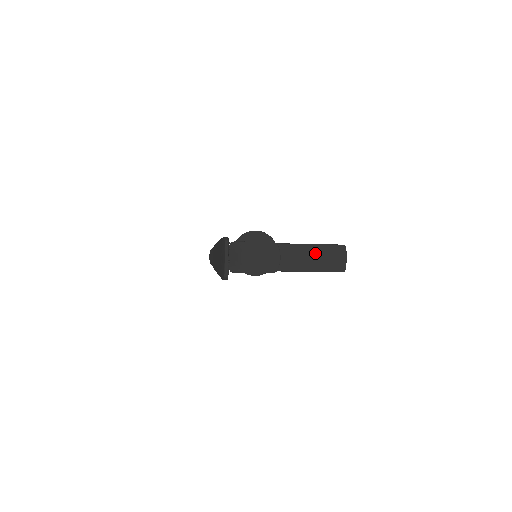
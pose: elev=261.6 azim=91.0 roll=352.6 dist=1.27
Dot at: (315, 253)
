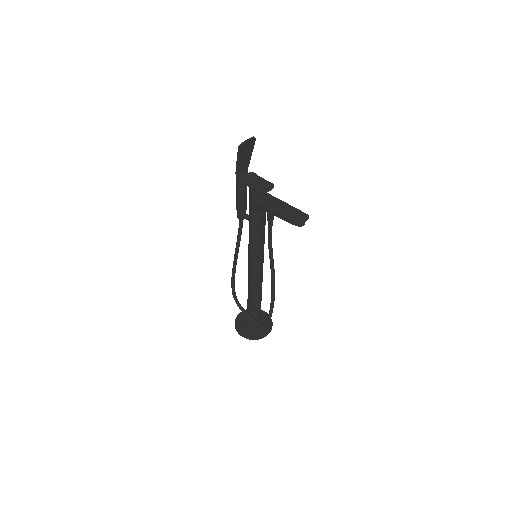
Dot at: (290, 209)
